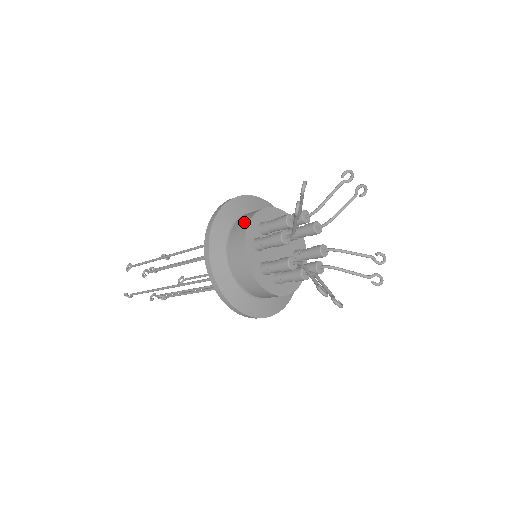
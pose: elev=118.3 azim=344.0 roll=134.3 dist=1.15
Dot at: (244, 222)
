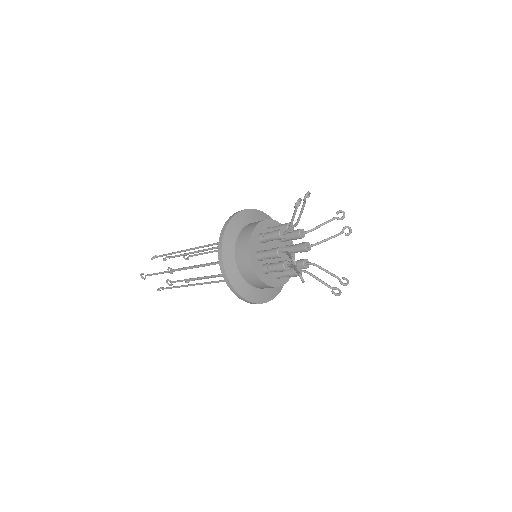
Dot at: (258, 221)
